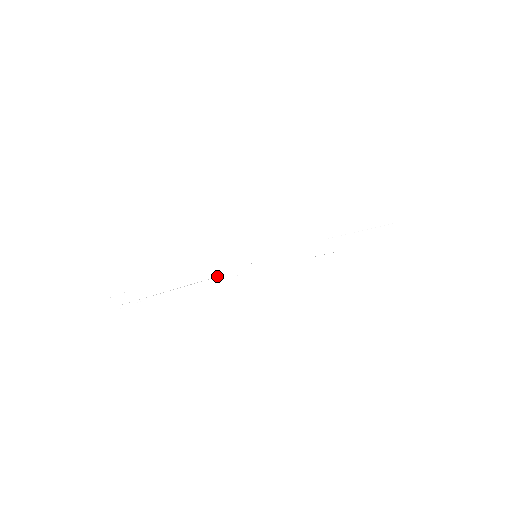
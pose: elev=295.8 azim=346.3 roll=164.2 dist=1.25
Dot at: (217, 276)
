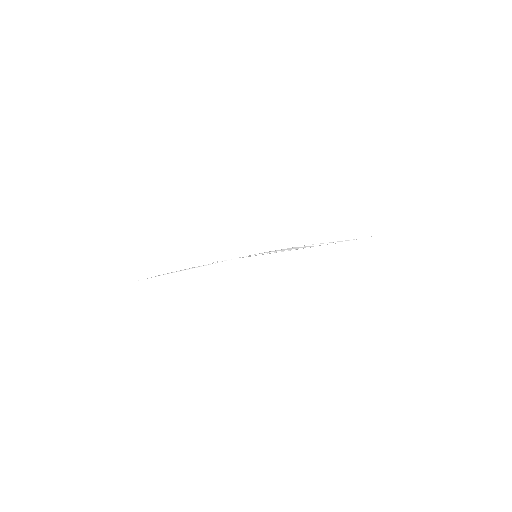
Dot at: (221, 261)
